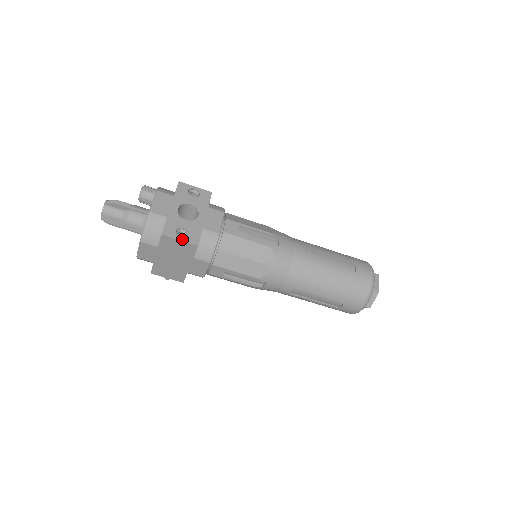
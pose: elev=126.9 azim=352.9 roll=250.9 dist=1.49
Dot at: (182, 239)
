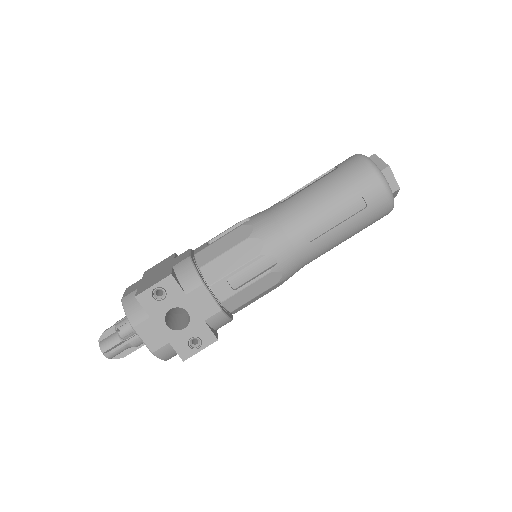
Dot at: (201, 348)
